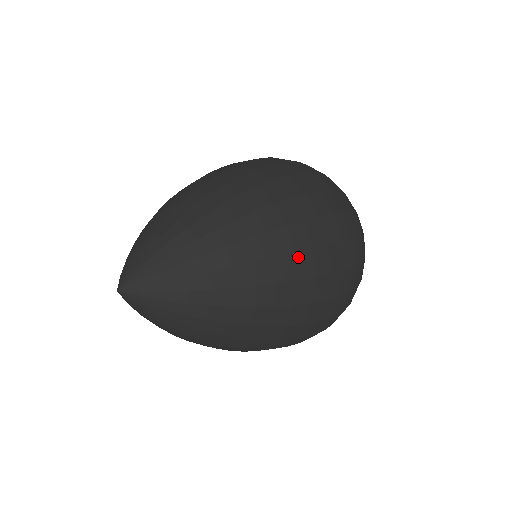
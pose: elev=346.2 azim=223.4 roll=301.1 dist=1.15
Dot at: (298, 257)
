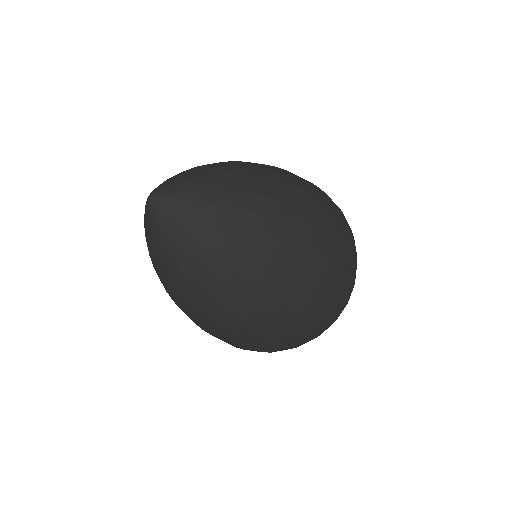
Dot at: (312, 211)
